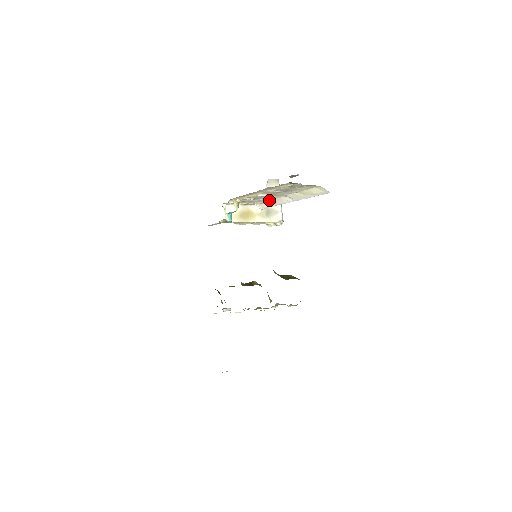
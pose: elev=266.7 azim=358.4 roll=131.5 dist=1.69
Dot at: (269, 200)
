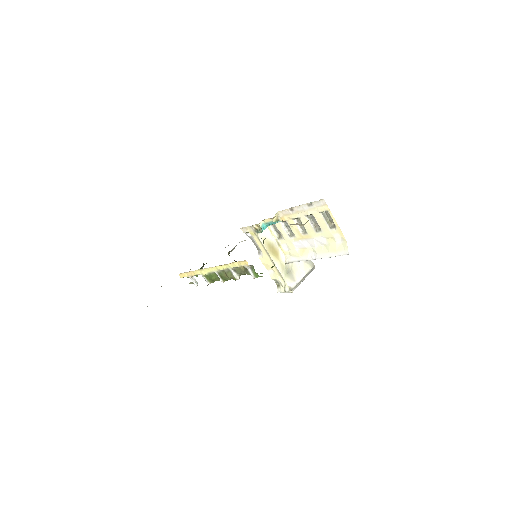
Dot at: (298, 250)
